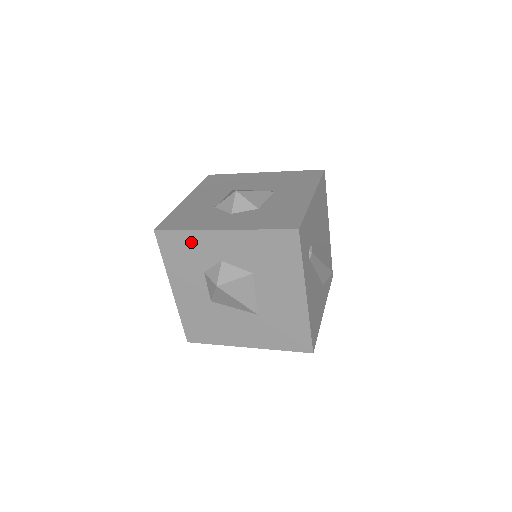
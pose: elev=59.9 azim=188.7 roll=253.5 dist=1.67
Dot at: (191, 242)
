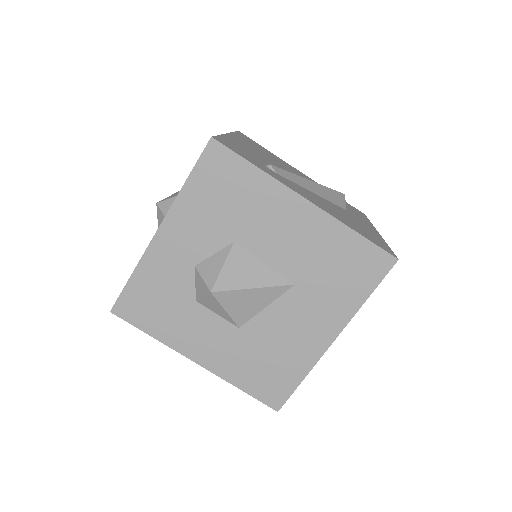
Dot at: (150, 282)
